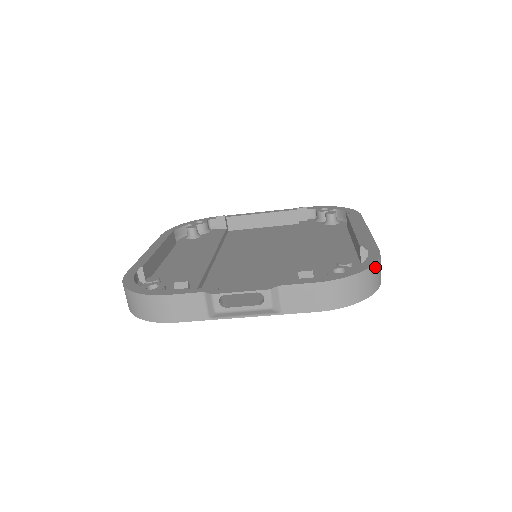
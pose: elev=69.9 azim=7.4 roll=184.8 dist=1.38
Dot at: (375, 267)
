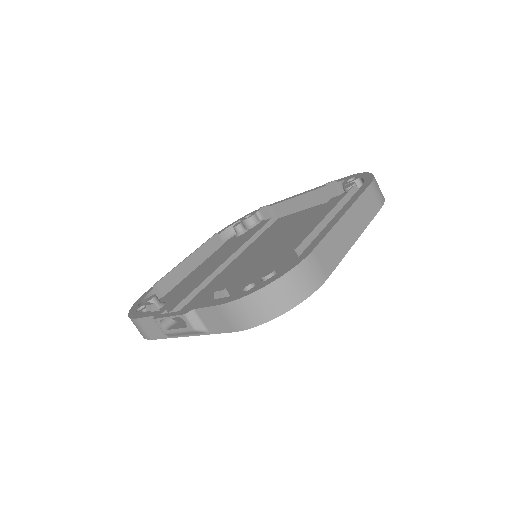
Dot at: (287, 278)
